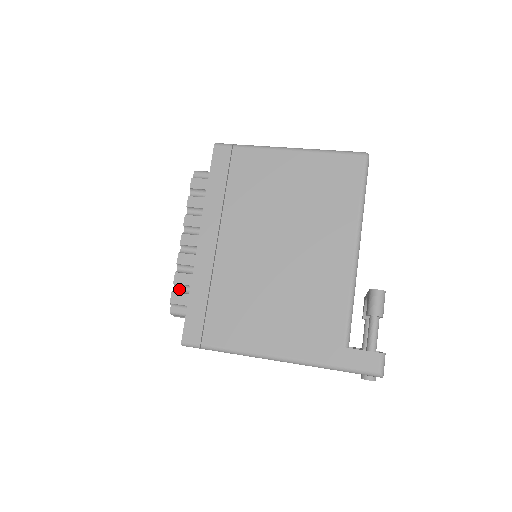
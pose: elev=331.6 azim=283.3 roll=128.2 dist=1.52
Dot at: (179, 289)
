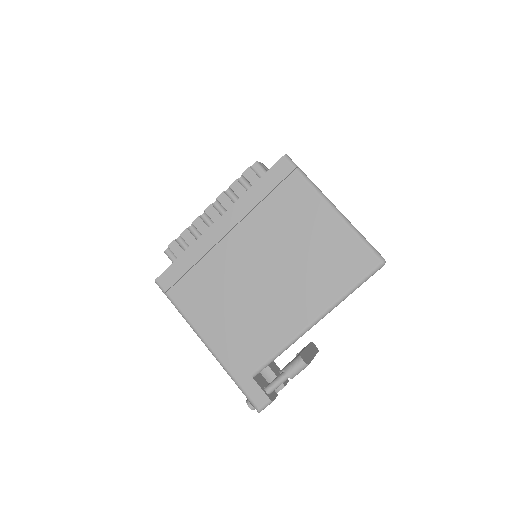
Dot at: (181, 241)
